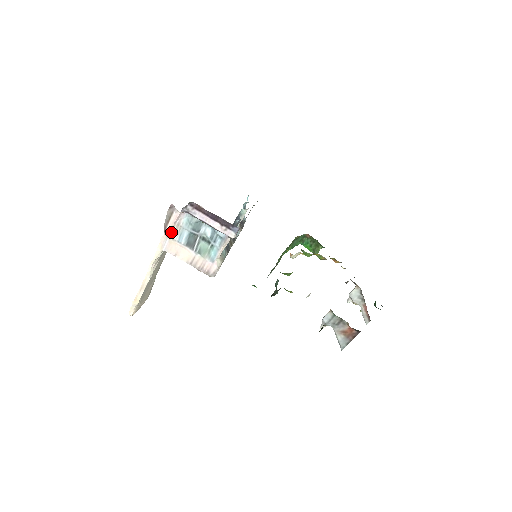
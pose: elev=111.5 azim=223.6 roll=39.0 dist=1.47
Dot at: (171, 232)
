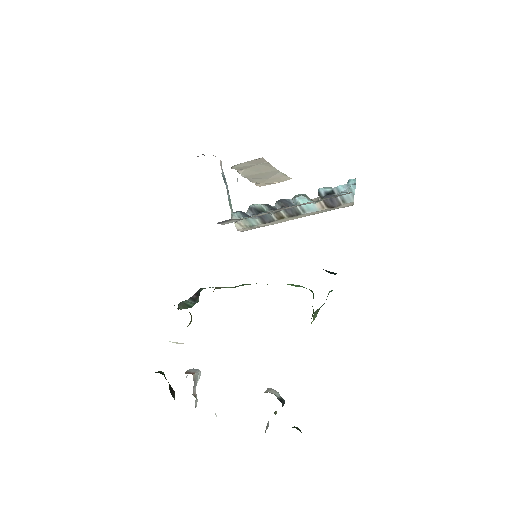
Dot at: occluded
